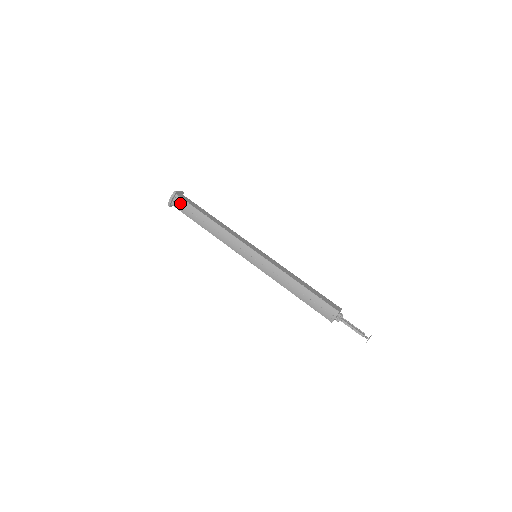
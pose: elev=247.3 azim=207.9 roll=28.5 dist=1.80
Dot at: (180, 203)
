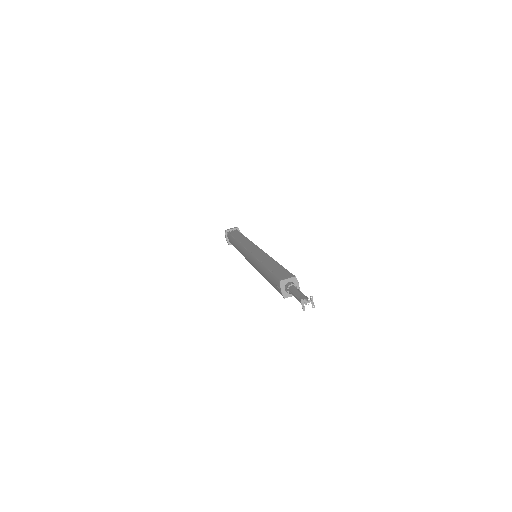
Dot at: (229, 238)
